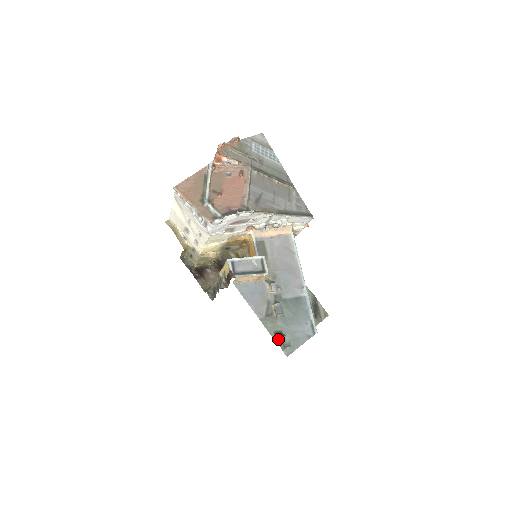
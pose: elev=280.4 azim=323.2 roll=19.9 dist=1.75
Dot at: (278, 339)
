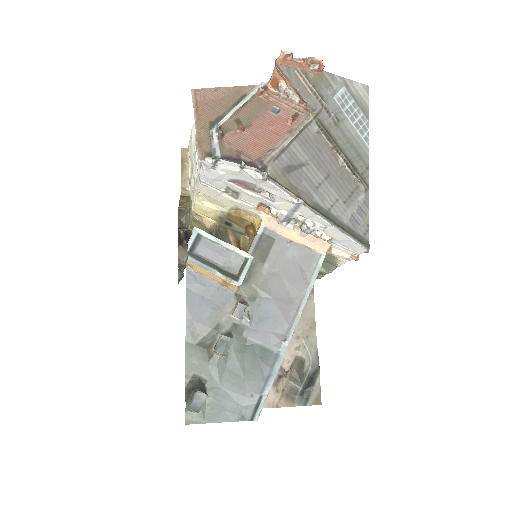
Dot at: (191, 389)
